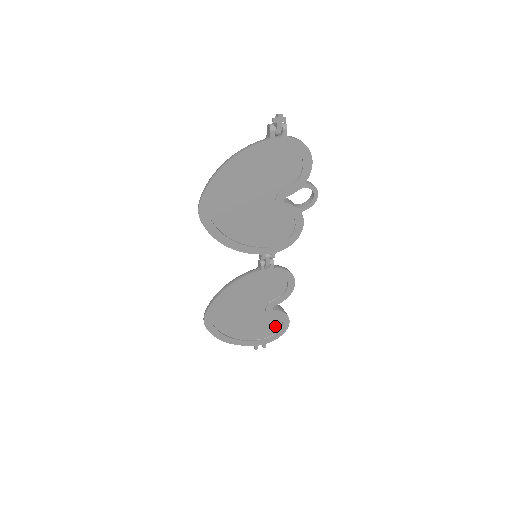
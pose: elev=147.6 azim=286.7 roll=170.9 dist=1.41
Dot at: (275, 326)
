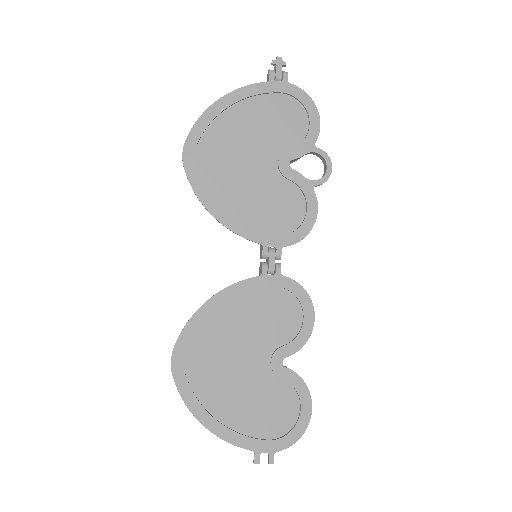
Dot at: (289, 415)
